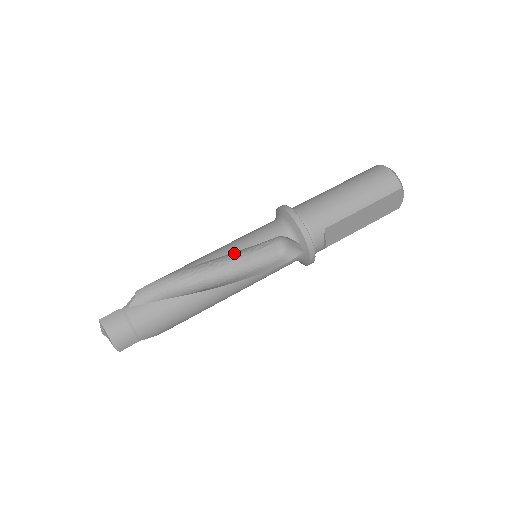
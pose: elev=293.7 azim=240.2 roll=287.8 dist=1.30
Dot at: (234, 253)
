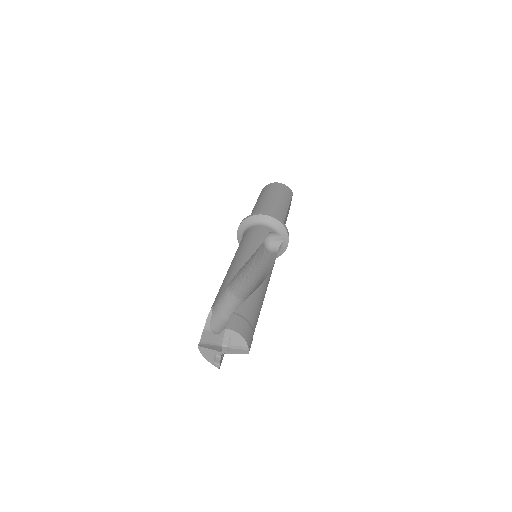
Dot at: occluded
